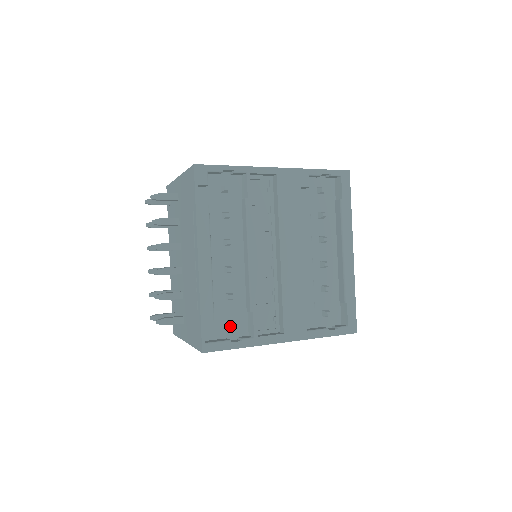
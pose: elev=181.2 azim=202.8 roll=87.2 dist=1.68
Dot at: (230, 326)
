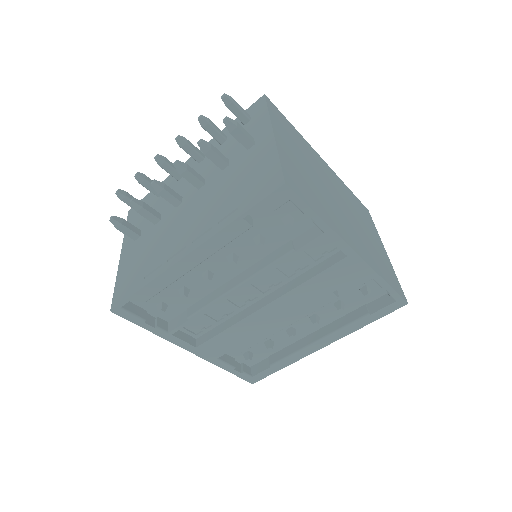
Dot at: (158, 311)
